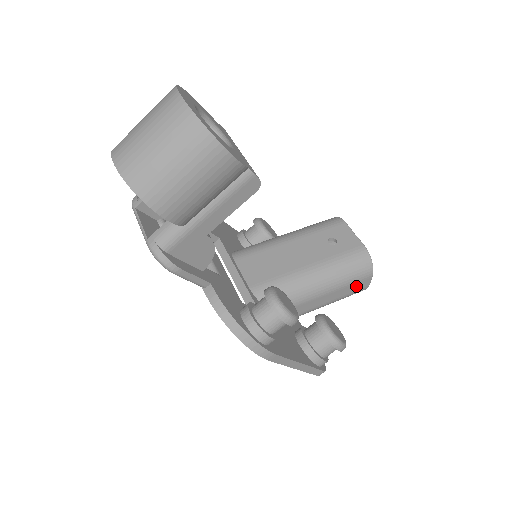
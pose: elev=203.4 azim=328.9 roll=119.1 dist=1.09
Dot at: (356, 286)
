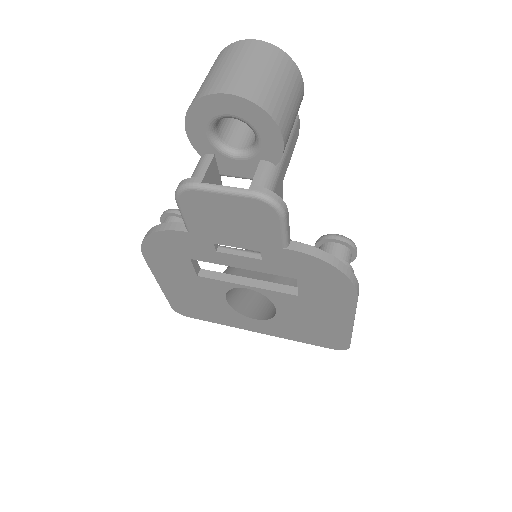
Dot at: occluded
